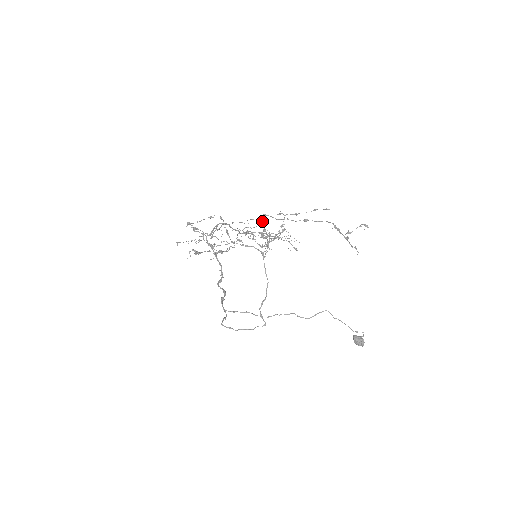
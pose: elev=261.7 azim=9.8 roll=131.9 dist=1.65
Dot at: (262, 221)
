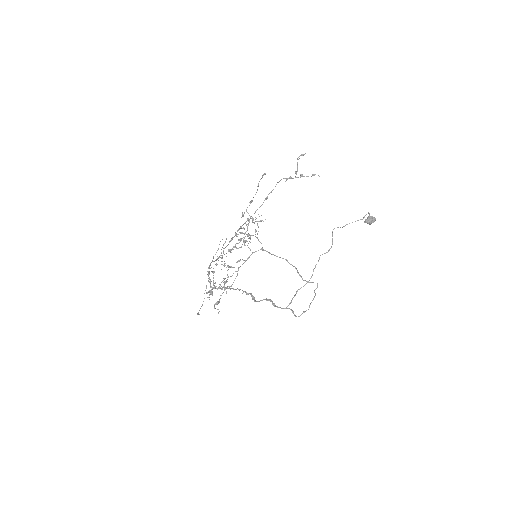
Dot at: (241, 233)
